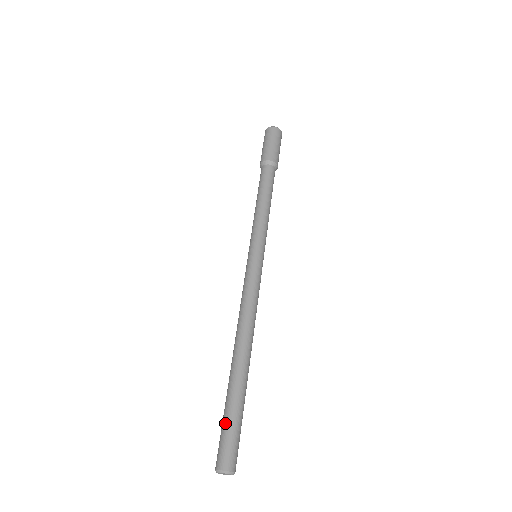
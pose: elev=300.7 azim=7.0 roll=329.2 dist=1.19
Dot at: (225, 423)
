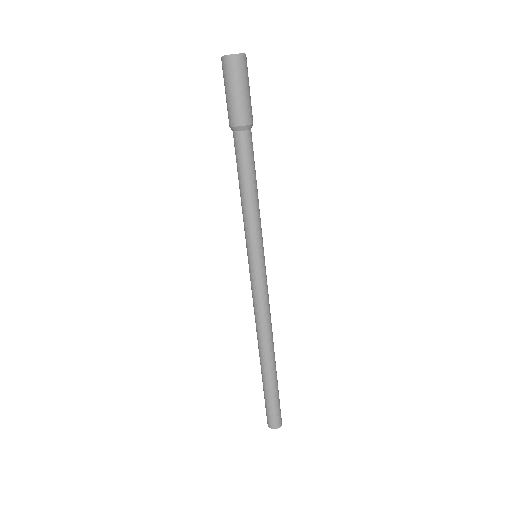
Dot at: (267, 402)
